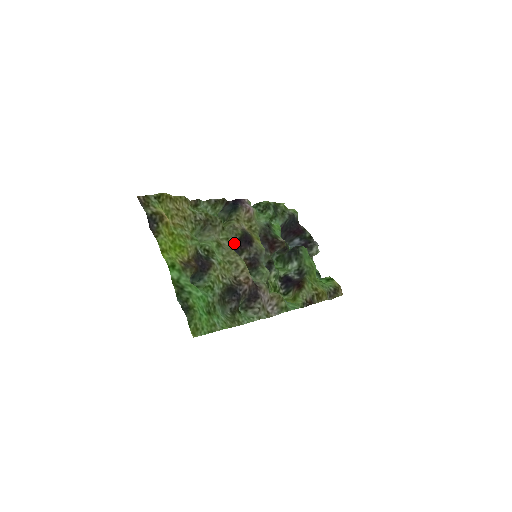
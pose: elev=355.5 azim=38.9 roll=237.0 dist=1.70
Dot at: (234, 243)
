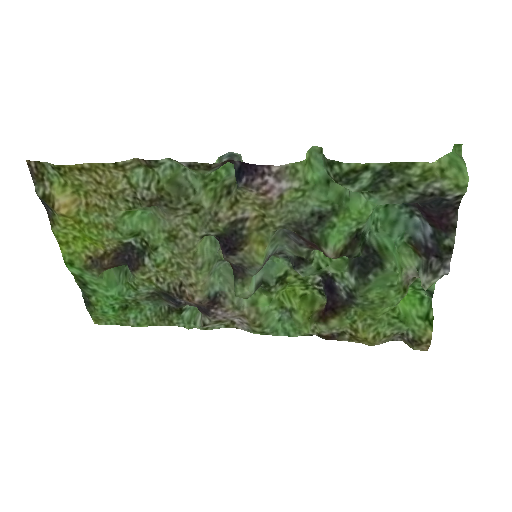
Dot at: (210, 235)
